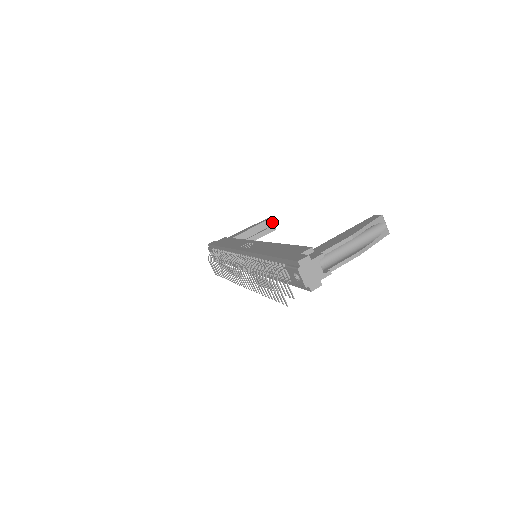
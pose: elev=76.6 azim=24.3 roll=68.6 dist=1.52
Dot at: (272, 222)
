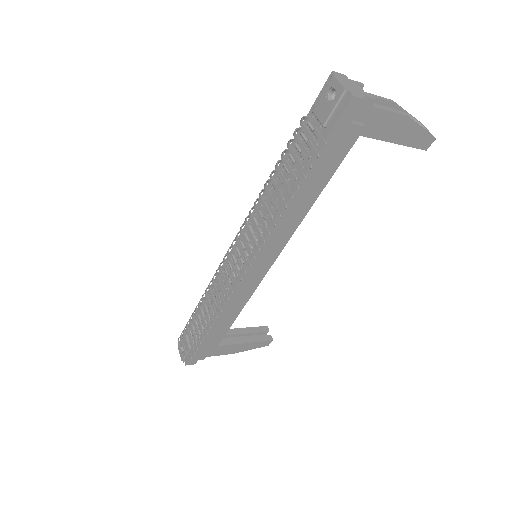
Dot at: (268, 331)
